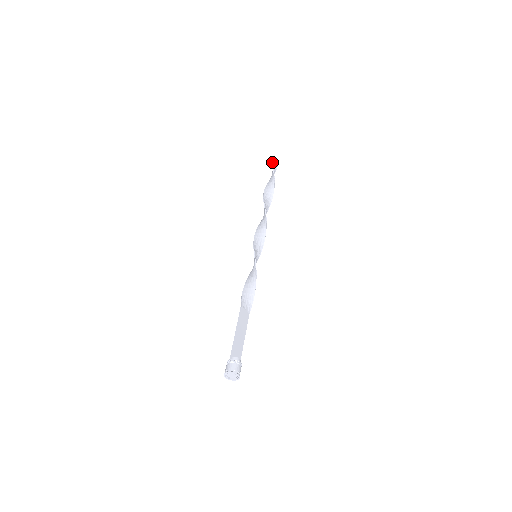
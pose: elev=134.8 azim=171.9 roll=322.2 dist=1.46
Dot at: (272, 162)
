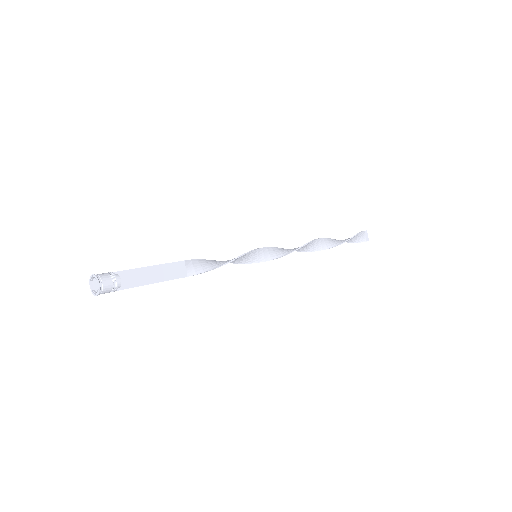
Dot at: (364, 231)
